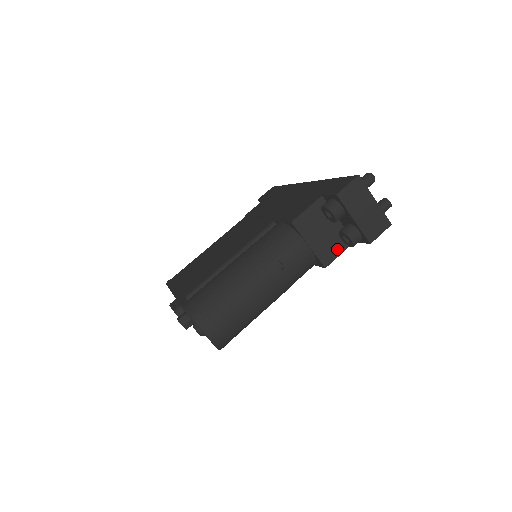
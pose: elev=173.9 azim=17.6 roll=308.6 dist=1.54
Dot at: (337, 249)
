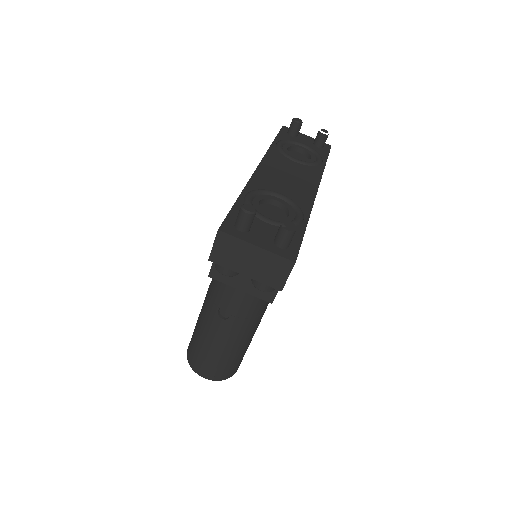
Dot at: occluded
